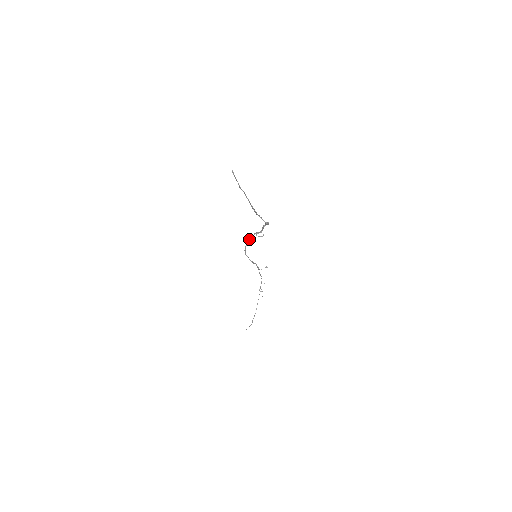
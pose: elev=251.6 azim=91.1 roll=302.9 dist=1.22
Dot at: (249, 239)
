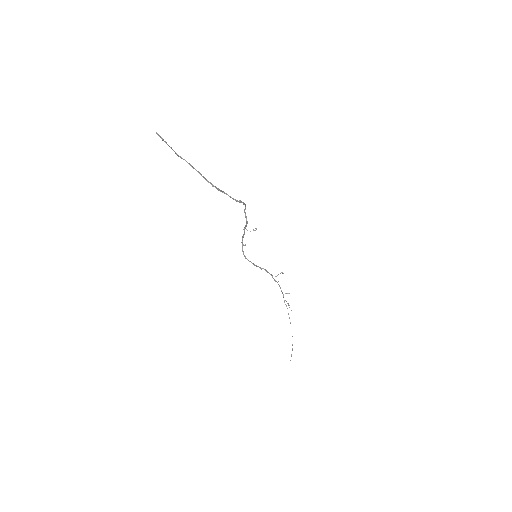
Dot at: (242, 238)
